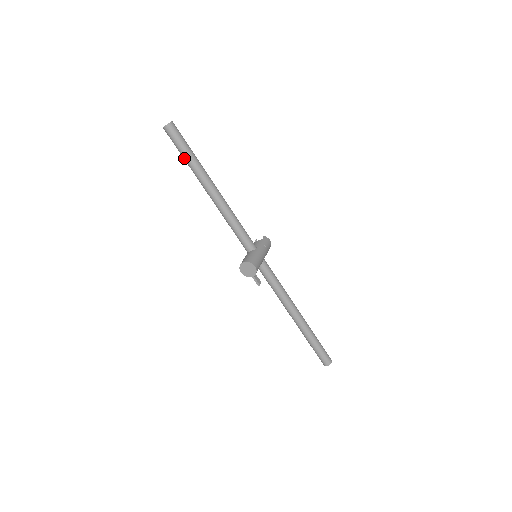
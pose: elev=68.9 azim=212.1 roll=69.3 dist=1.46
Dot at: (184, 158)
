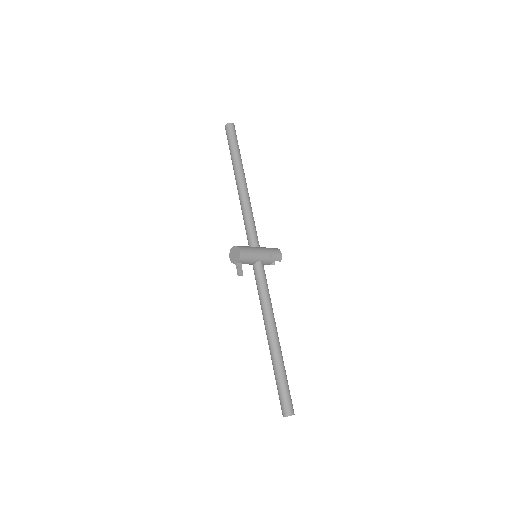
Dot at: (230, 152)
